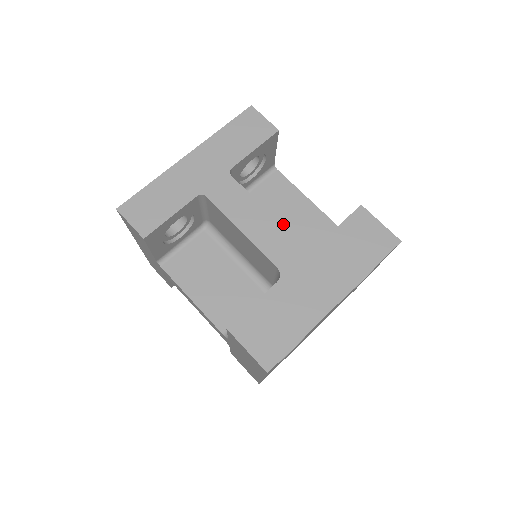
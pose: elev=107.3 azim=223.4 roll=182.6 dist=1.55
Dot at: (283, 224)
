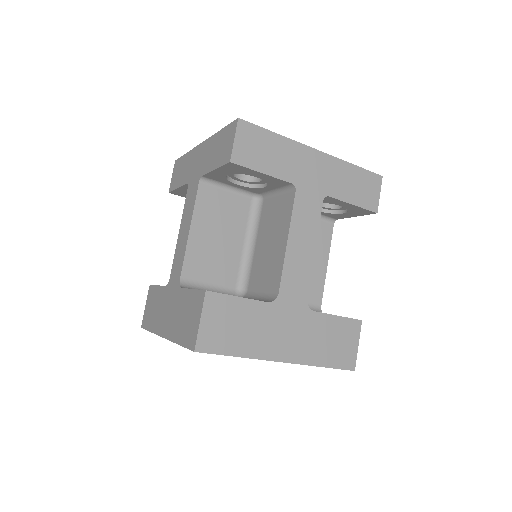
Dot at: occluded
